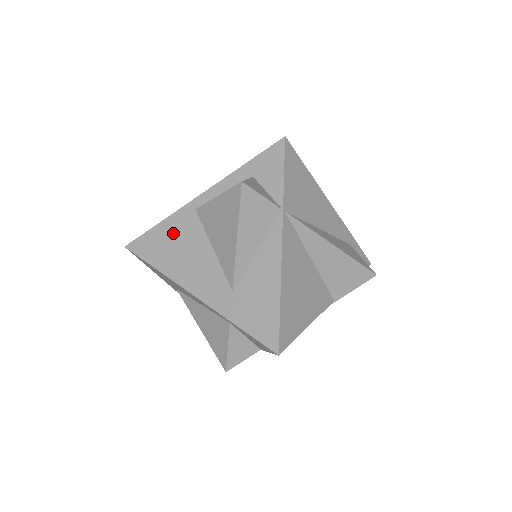
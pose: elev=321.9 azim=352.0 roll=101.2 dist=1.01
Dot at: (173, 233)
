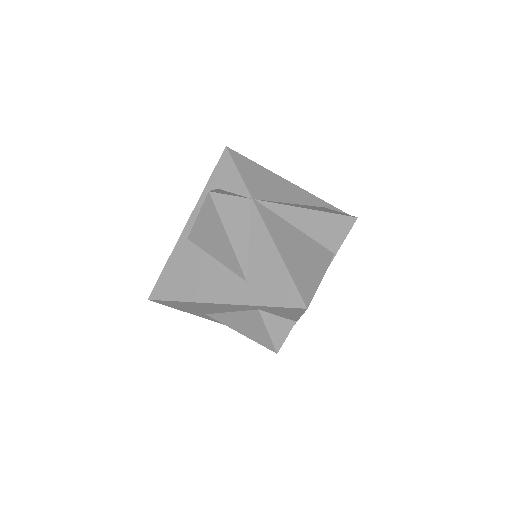
Dot at: (179, 266)
